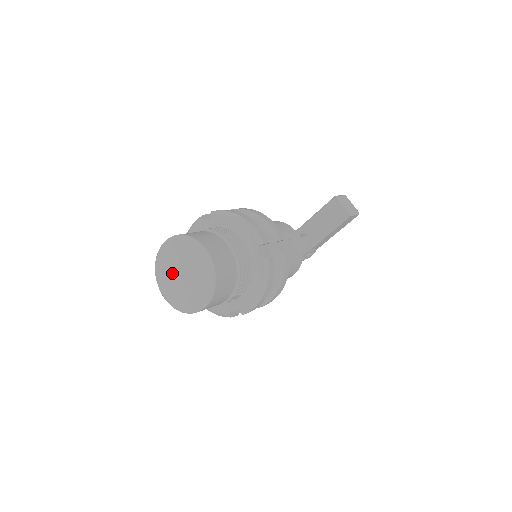
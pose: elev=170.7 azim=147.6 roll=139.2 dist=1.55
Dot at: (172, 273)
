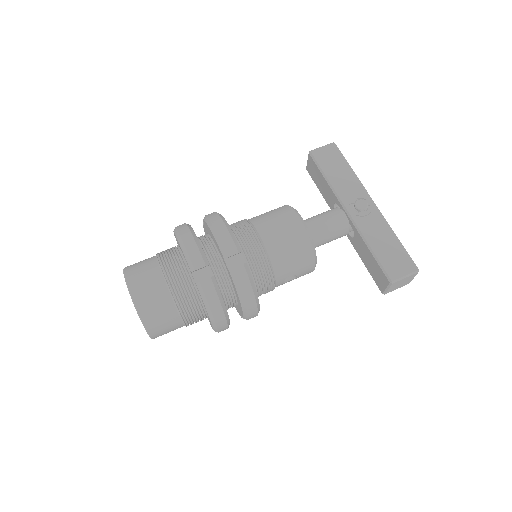
Dot at: occluded
